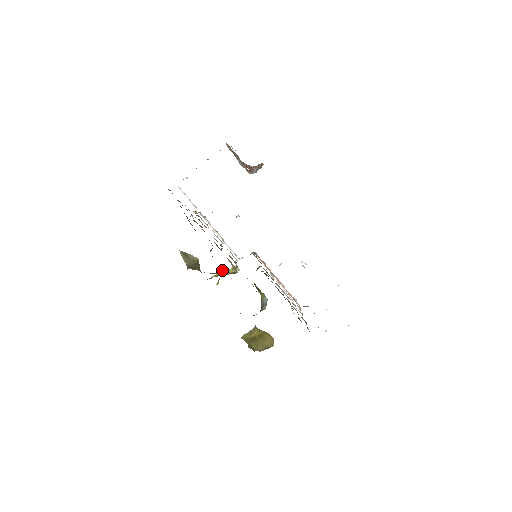
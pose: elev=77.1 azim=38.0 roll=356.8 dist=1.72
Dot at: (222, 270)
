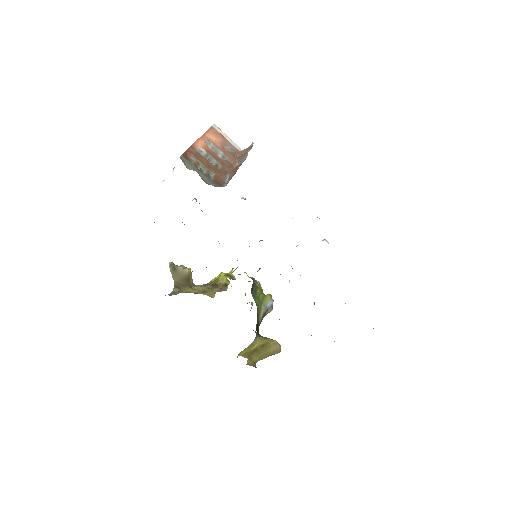
Dot at: (219, 276)
